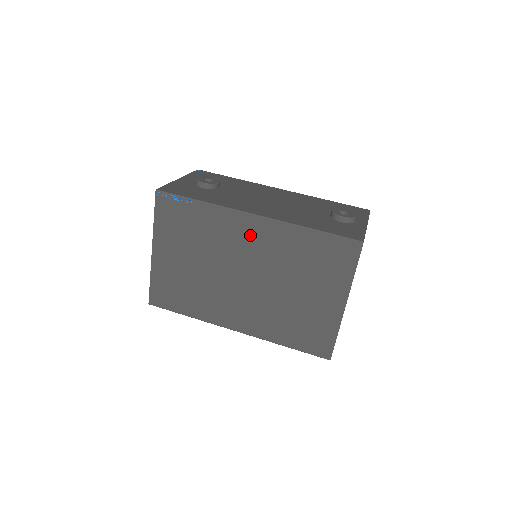
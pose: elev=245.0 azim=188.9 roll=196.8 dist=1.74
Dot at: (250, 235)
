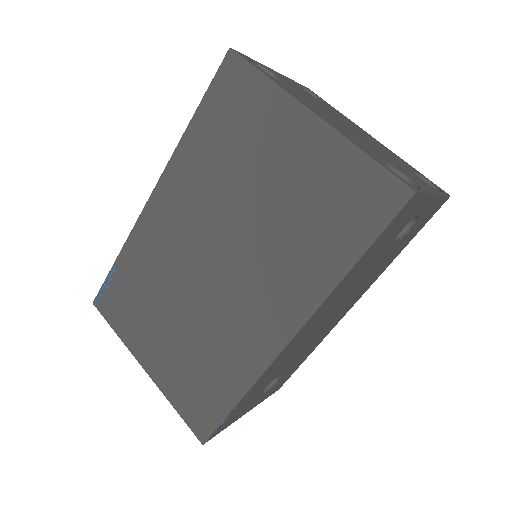
Dot at: (169, 215)
